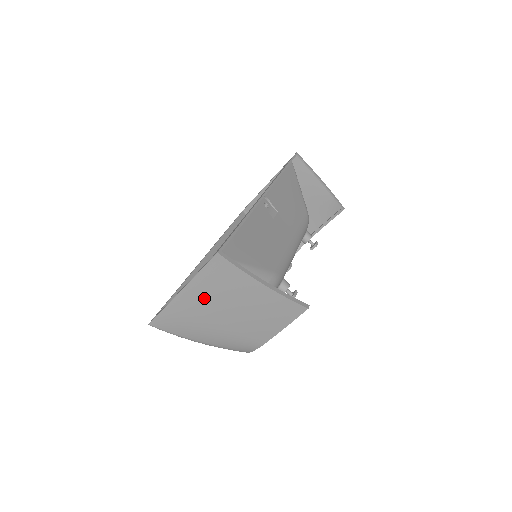
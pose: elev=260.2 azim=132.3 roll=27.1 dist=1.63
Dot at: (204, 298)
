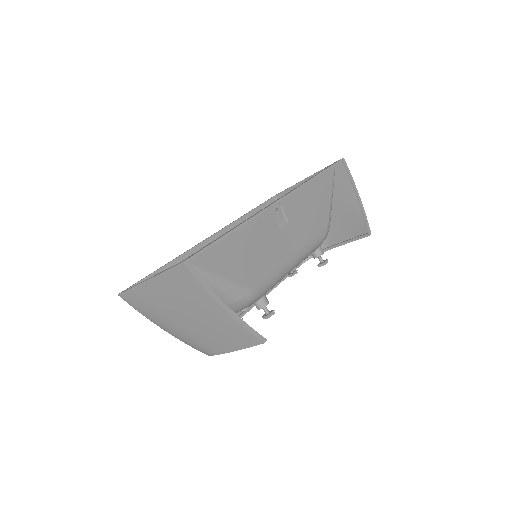
Dot at: (167, 295)
